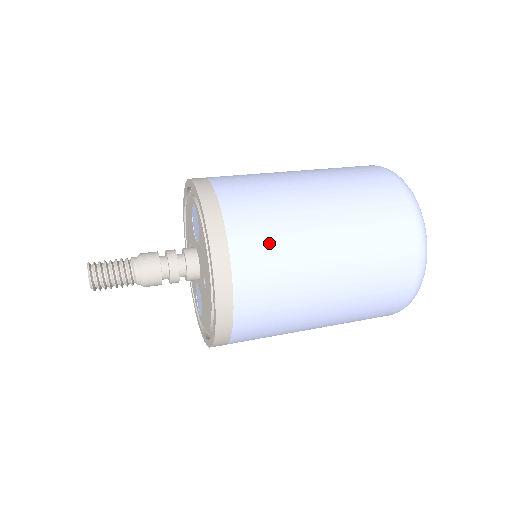
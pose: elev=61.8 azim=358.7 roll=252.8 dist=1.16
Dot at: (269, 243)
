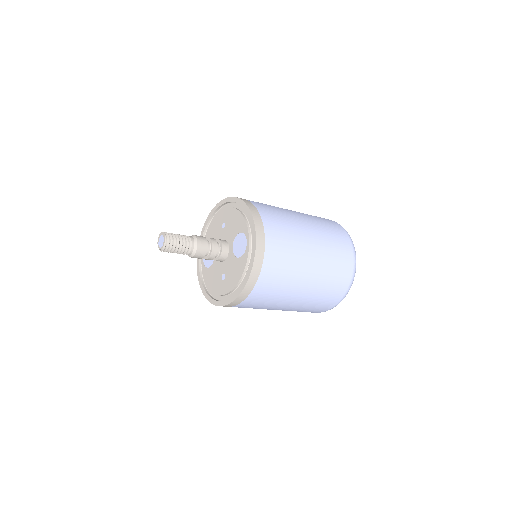
Dot at: (271, 294)
